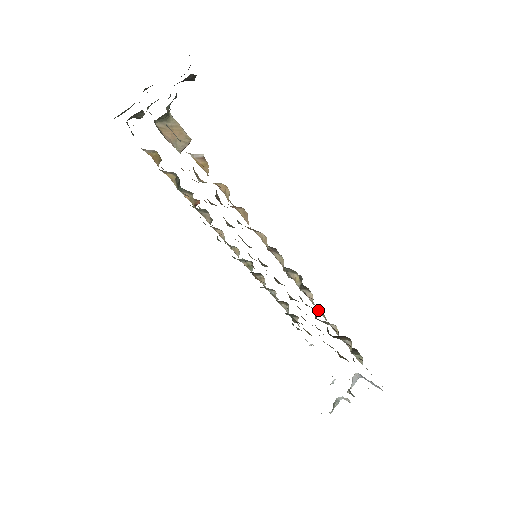
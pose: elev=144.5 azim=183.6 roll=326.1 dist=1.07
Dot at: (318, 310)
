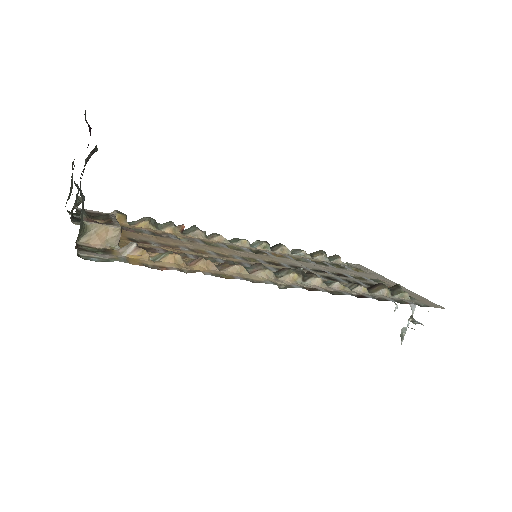
Dot at: (333, 287)
